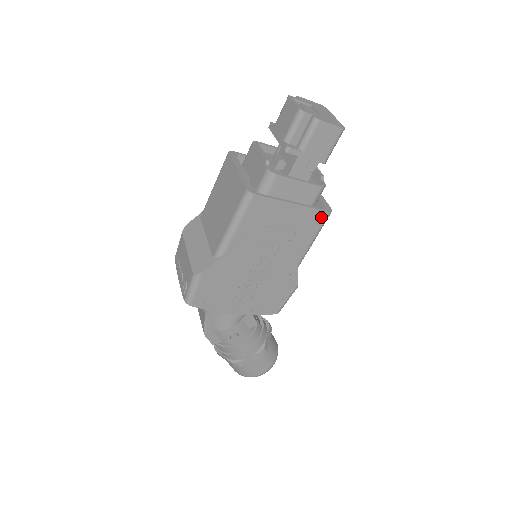
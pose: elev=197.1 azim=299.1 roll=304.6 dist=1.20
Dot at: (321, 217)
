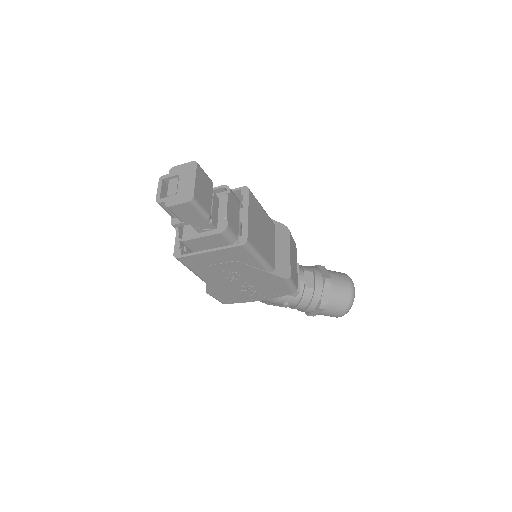
Dot at: (241, 249)
